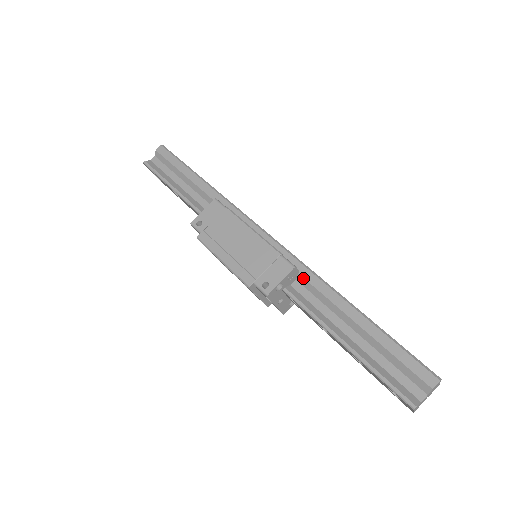
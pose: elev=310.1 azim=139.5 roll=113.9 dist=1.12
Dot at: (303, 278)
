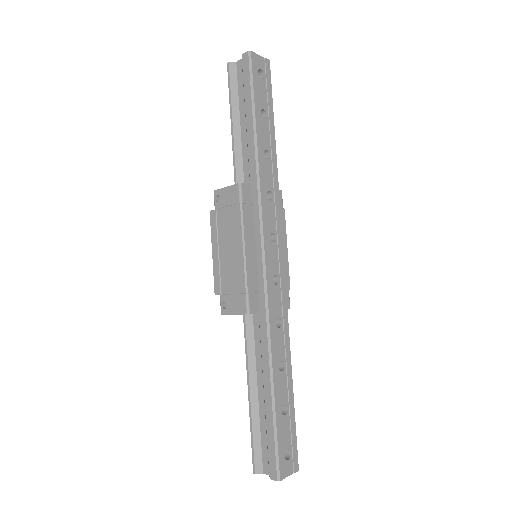
Dot at: (259, 320)
